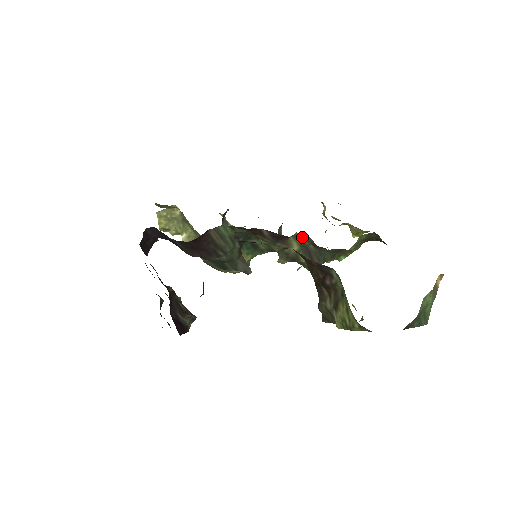
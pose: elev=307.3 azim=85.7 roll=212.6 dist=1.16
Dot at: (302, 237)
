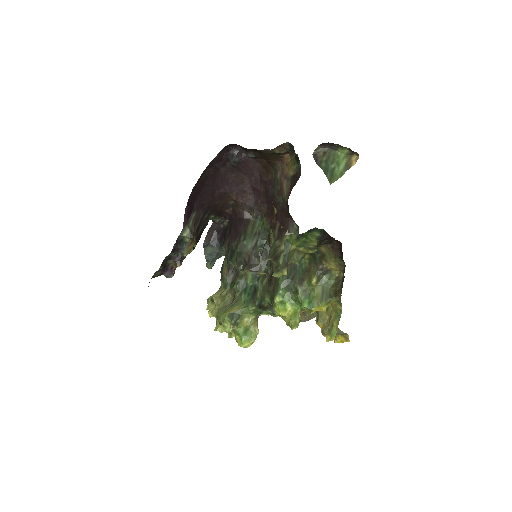
Dot at: occluded
